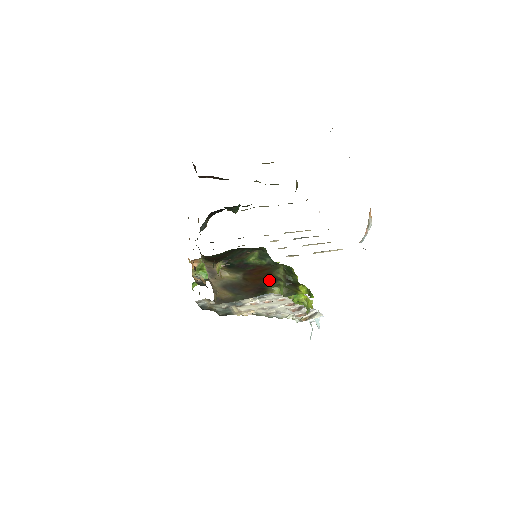
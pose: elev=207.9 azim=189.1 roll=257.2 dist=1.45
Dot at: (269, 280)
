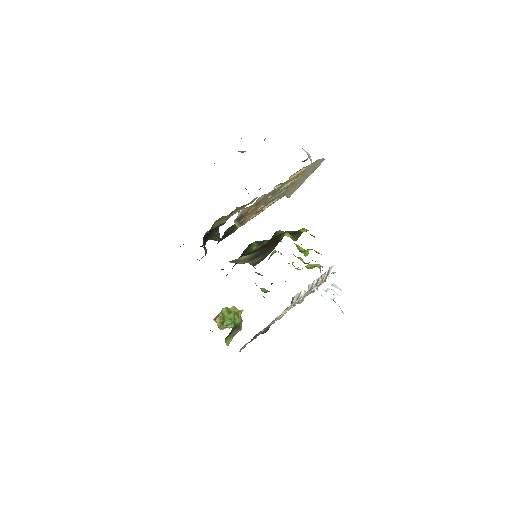
Dot at: (277, 238)
